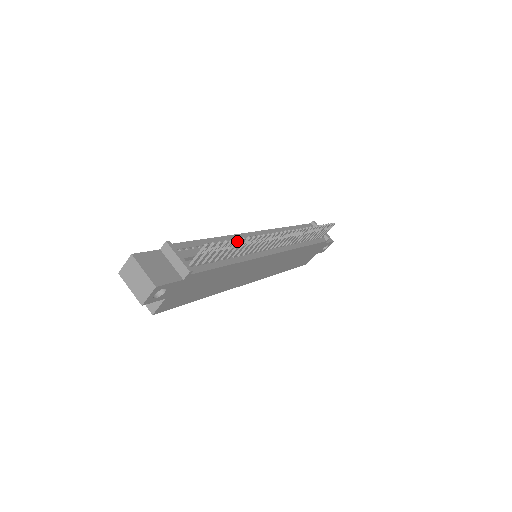
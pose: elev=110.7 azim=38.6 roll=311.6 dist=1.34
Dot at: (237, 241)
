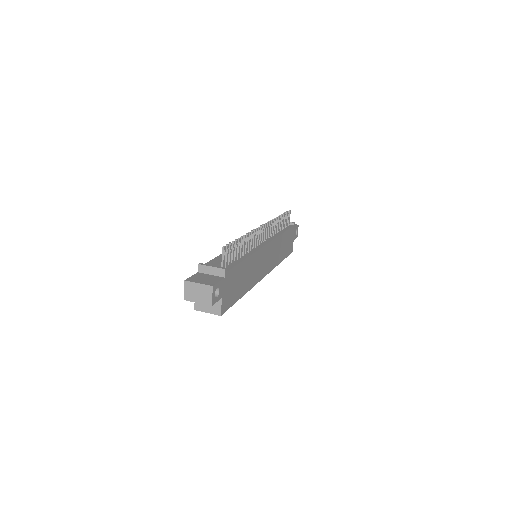
Dot at: (239, 240)
